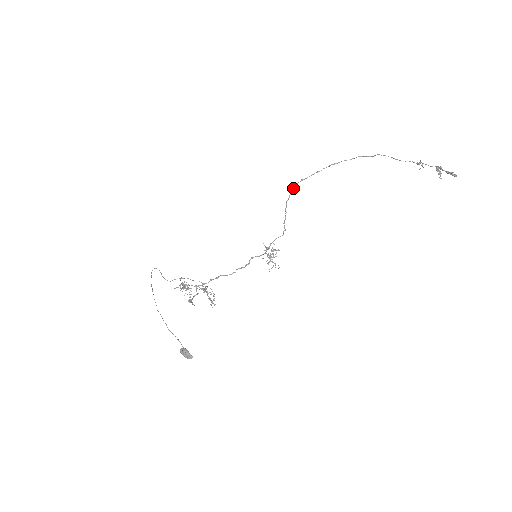
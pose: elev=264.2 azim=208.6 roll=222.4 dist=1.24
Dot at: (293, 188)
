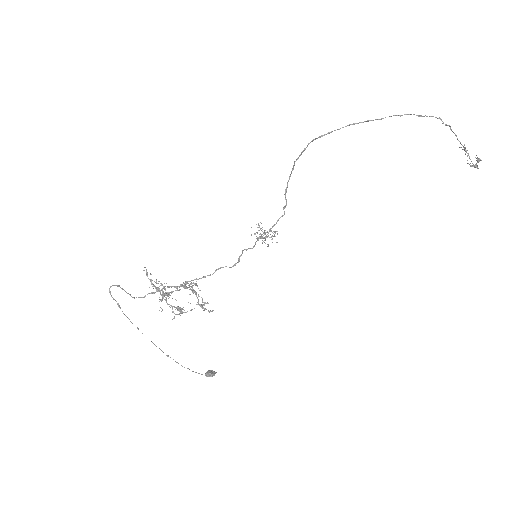
Dot at: occluded
